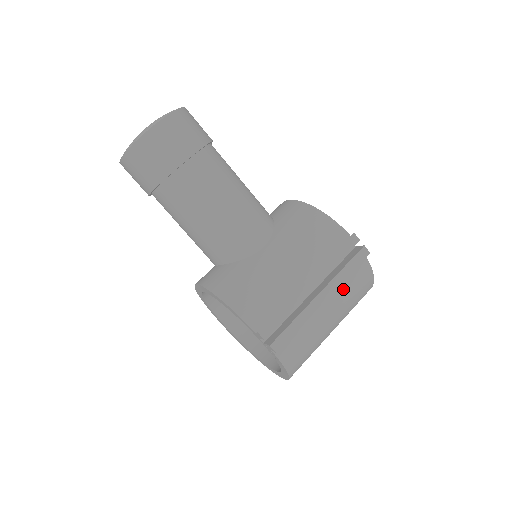
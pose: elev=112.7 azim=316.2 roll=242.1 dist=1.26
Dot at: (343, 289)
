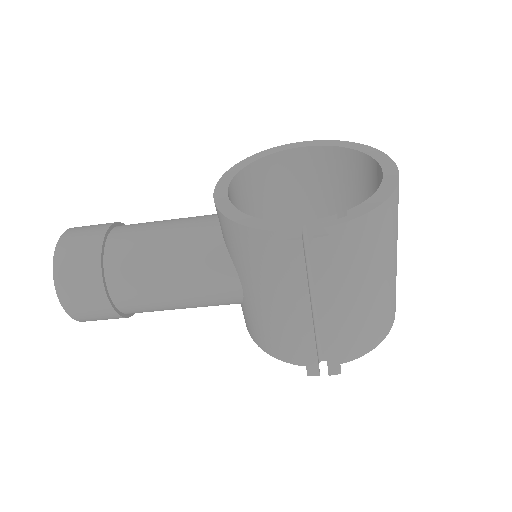
Dot at: (347, 271)
